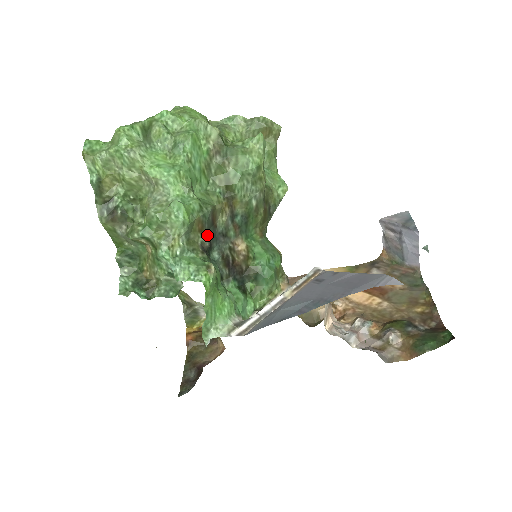
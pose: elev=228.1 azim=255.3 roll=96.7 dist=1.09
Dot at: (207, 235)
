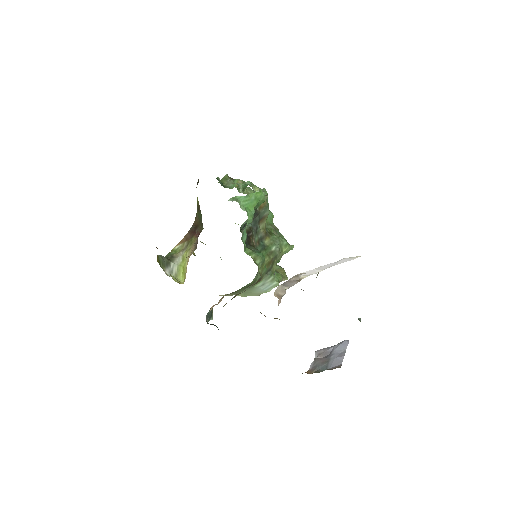
Dot at: (259, 213)
